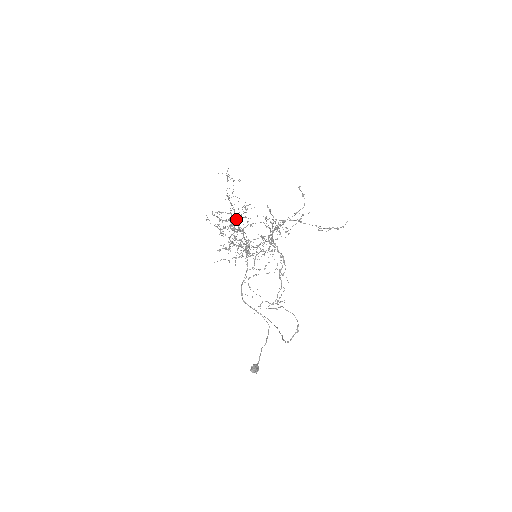
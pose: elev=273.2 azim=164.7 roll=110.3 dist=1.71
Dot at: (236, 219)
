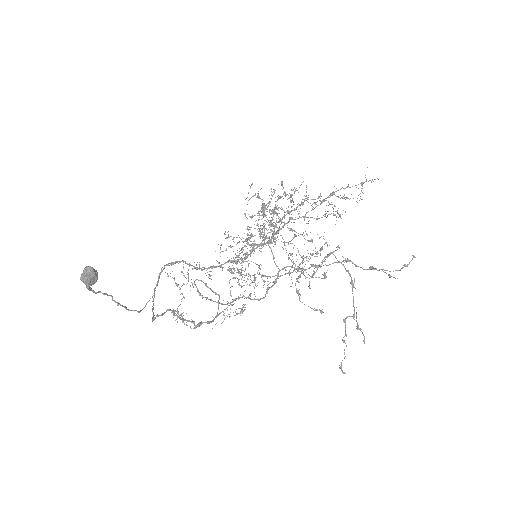
Dot at: occluded
